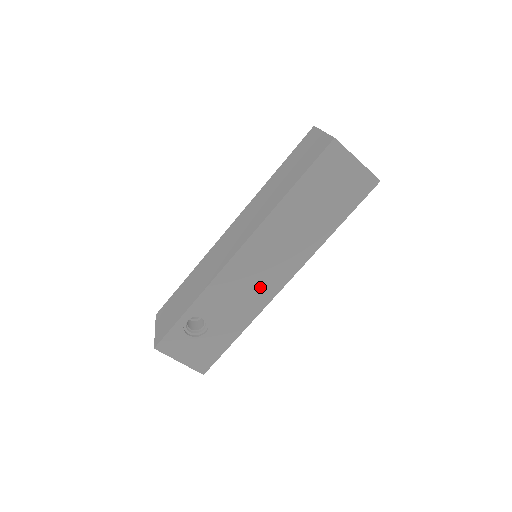
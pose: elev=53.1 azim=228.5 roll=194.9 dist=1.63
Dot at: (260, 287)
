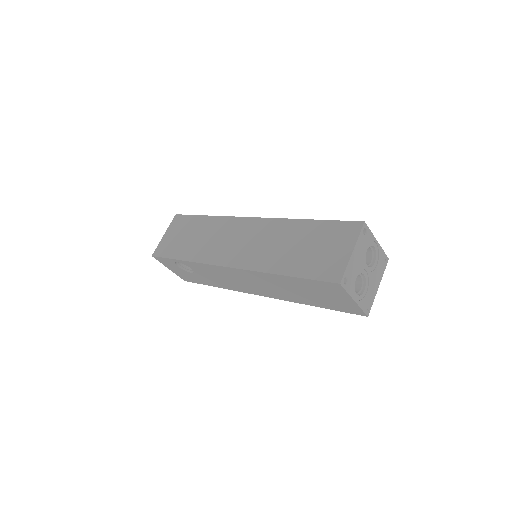
Dot at: (239, 285)
